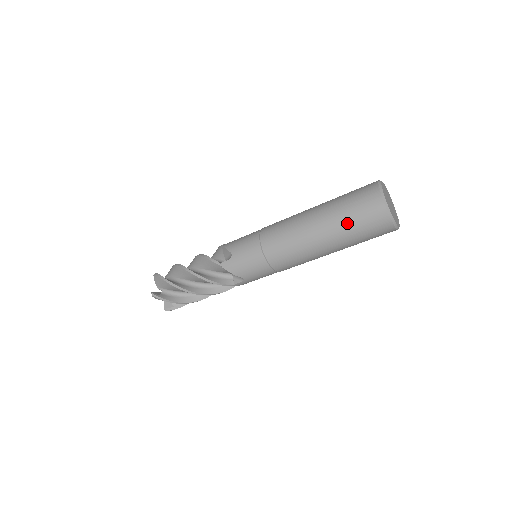
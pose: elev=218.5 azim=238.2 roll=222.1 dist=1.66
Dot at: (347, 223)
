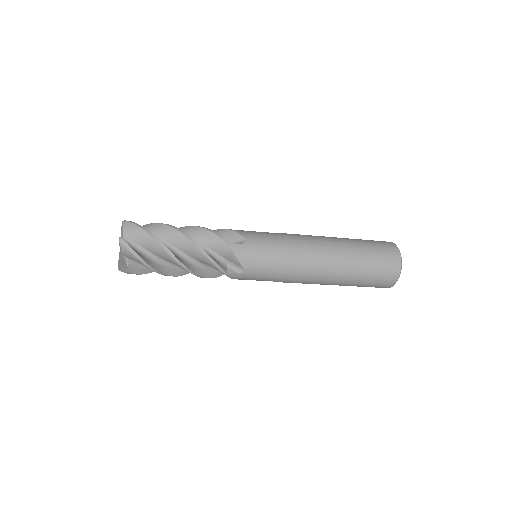
Dot at: (360, 285)
